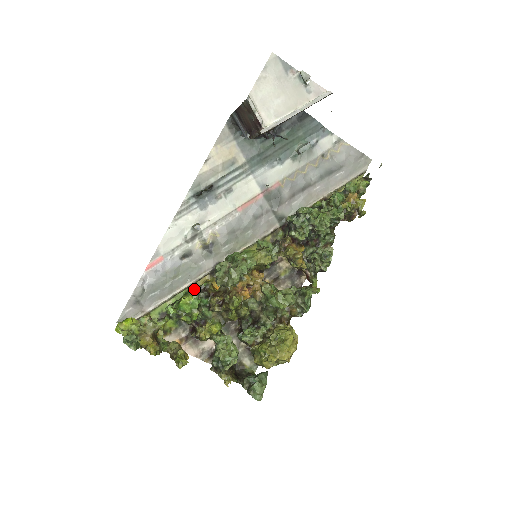
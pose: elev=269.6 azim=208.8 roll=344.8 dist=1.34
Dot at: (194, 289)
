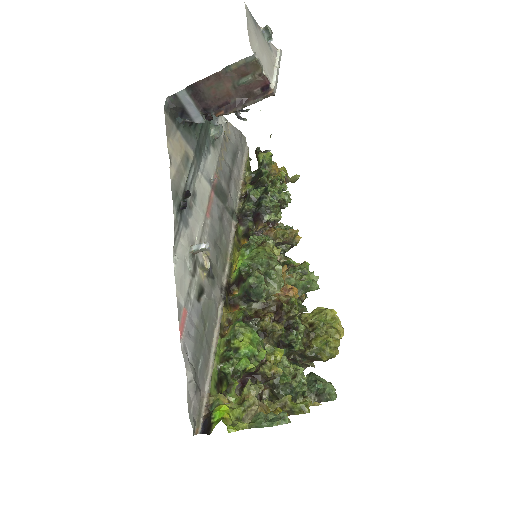
Dot at: (239, 325)
